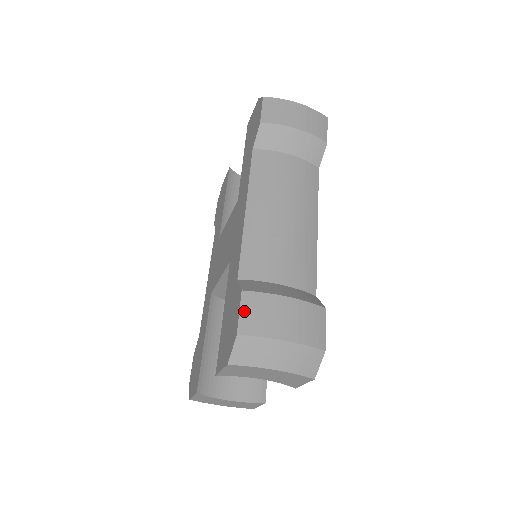
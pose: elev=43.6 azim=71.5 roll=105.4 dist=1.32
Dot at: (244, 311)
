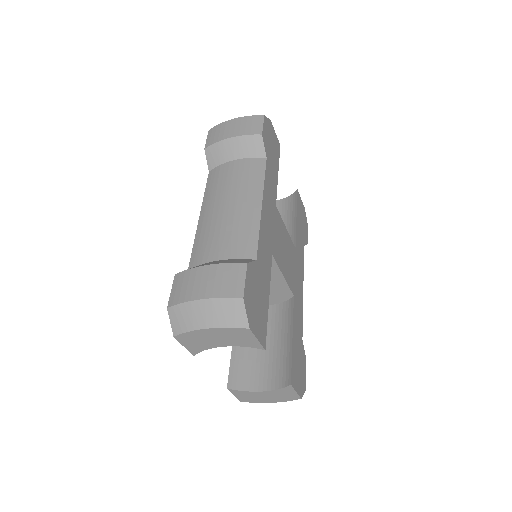
Dot at: (174, 289)
